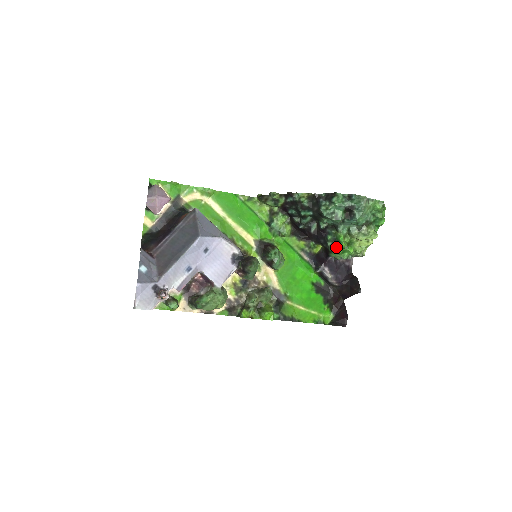
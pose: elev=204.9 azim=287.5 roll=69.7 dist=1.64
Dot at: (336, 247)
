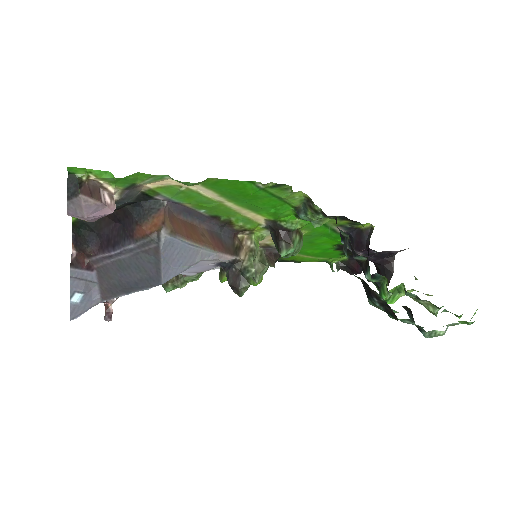
Dot at: (375, 285)
